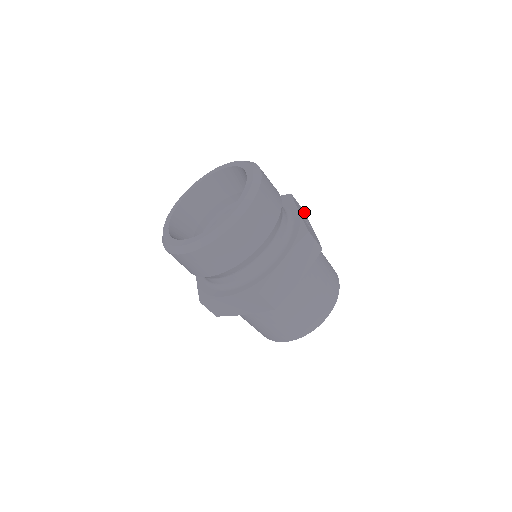
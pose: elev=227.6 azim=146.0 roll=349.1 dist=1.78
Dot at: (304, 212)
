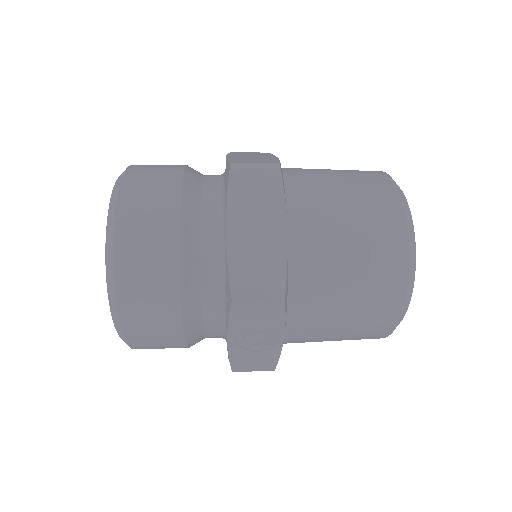
Dot at: (280, 307)
